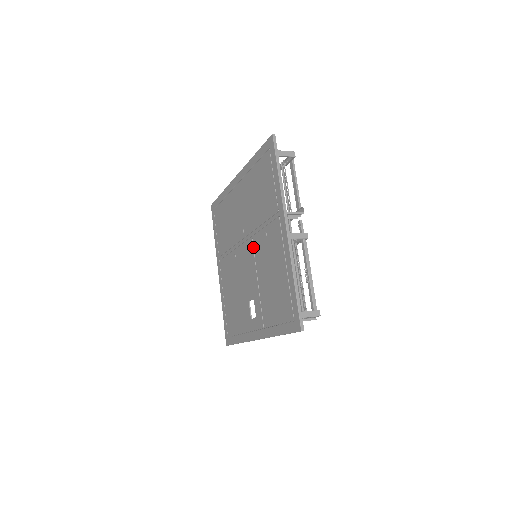
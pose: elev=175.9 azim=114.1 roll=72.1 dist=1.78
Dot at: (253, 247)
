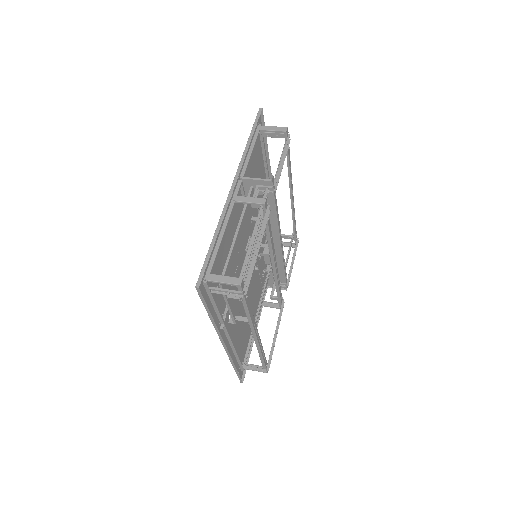
Dot at: occluded
